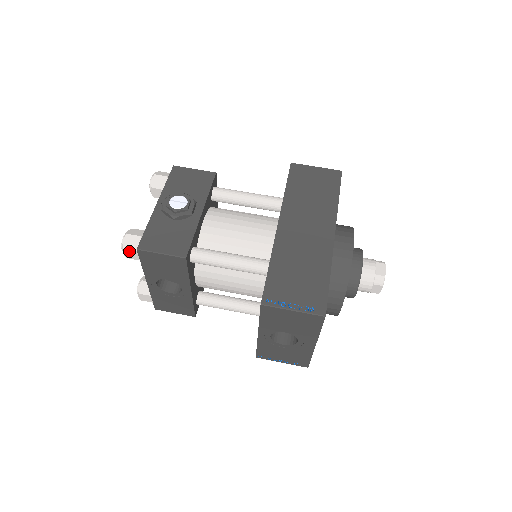
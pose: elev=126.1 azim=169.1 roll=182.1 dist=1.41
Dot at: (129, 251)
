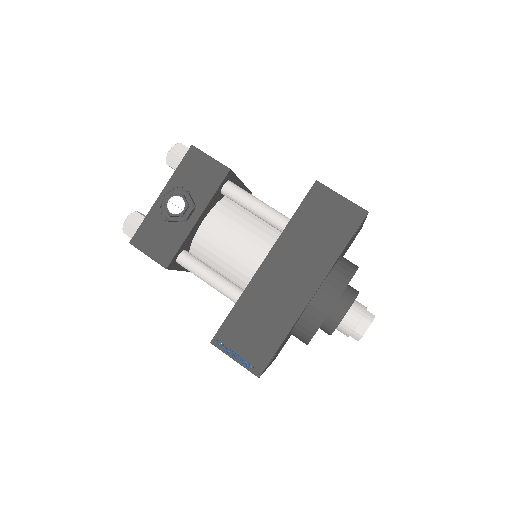
Dot at: (128, 235)
